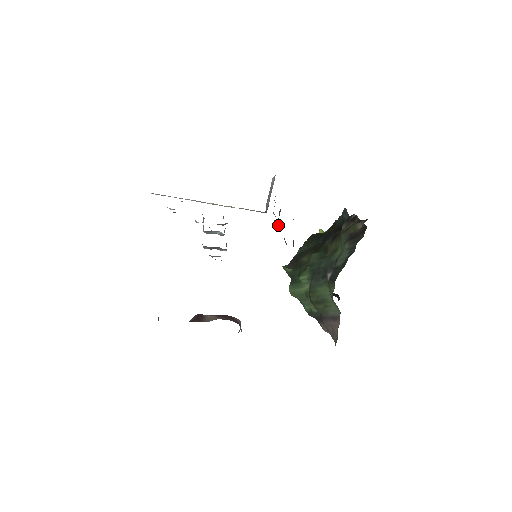
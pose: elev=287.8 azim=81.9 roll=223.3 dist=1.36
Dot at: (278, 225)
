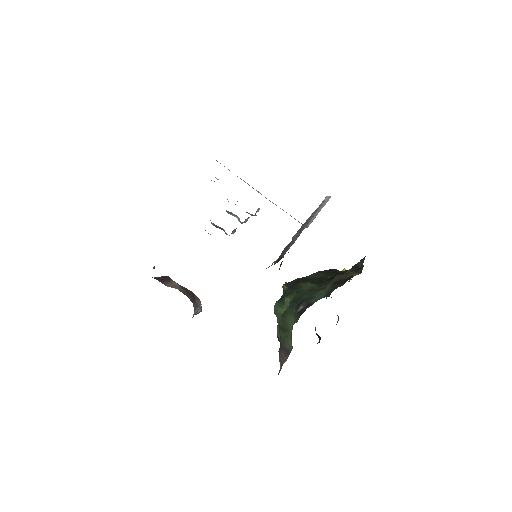
Dot at: occluded
